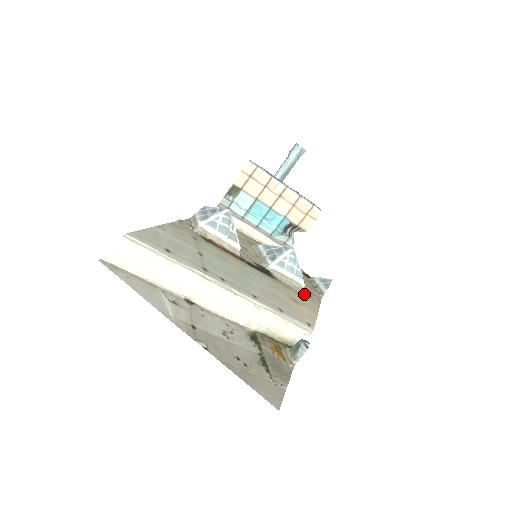
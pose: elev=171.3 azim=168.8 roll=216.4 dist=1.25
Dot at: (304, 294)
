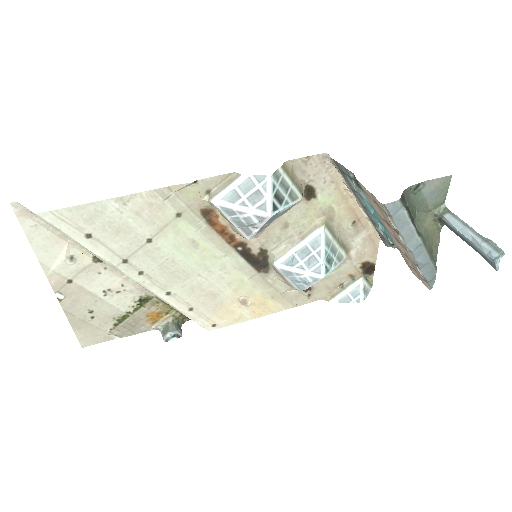
Dot at: (288, 294)
